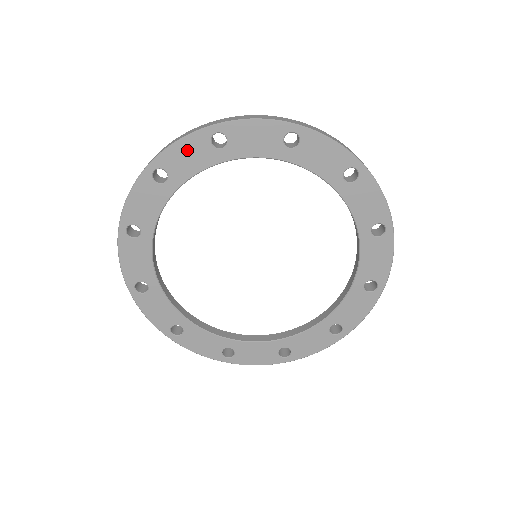
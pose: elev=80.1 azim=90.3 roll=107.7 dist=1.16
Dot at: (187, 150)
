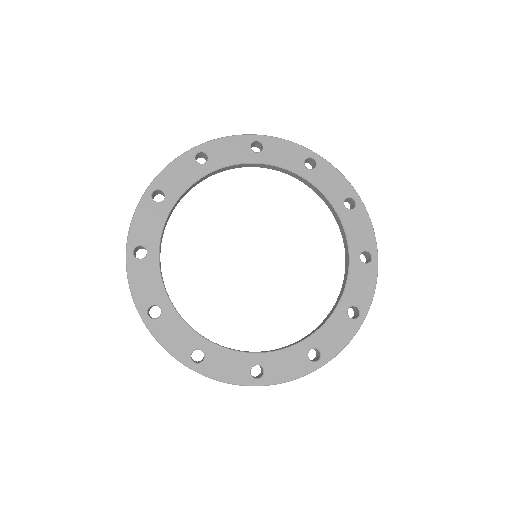
Dot at: (143, 219)
